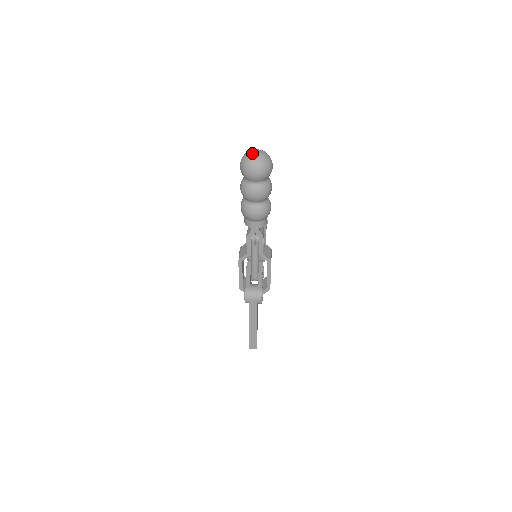
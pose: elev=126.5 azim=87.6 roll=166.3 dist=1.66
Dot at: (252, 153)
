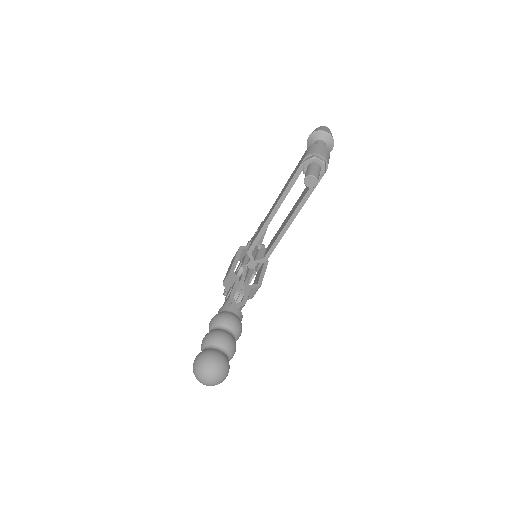
Dot at: (200, 381)
